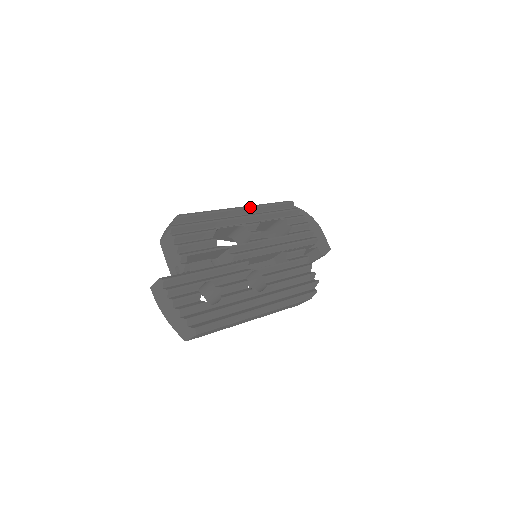
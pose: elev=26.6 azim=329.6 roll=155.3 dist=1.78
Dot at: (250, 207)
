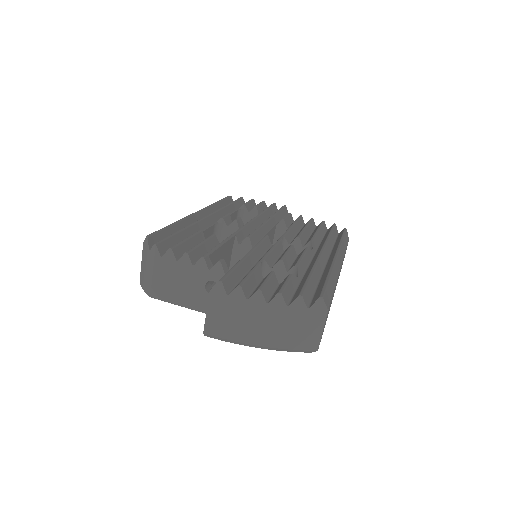
Dot at: (203, 208)
